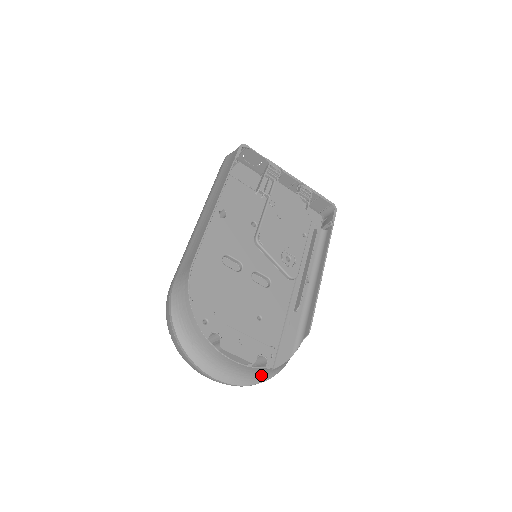
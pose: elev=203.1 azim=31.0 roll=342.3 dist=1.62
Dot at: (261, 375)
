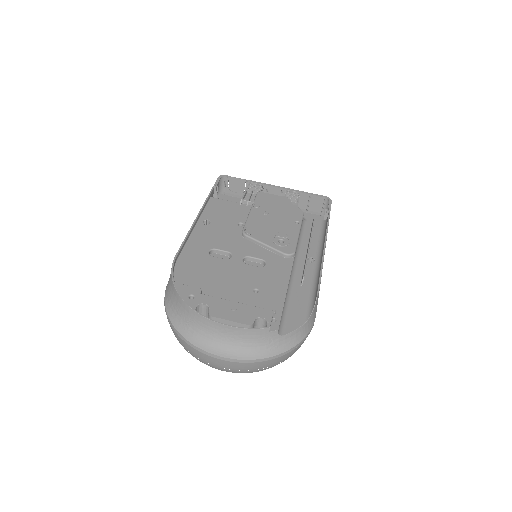
Dot at: (271, 345)
